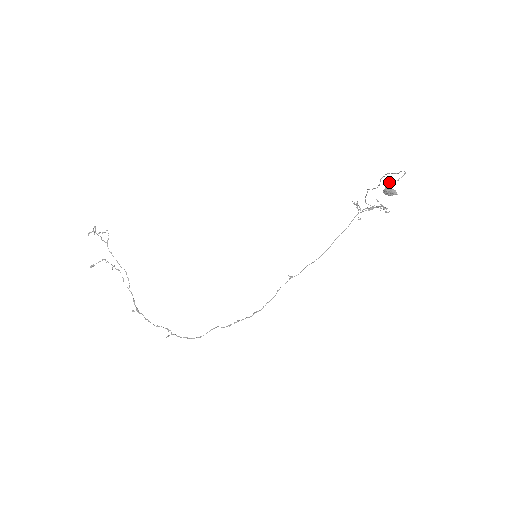
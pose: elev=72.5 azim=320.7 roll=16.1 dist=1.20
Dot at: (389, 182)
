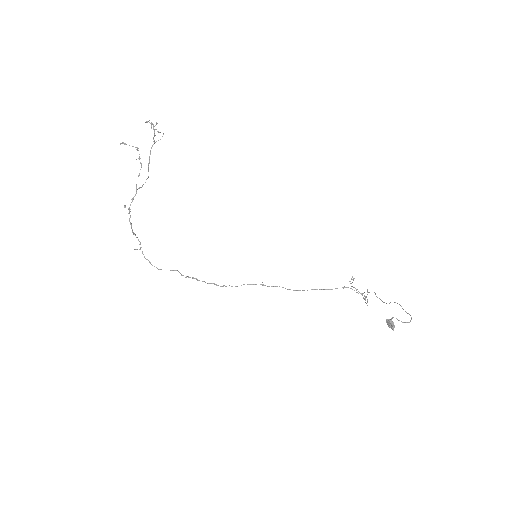
Dot at: (397, 319)
